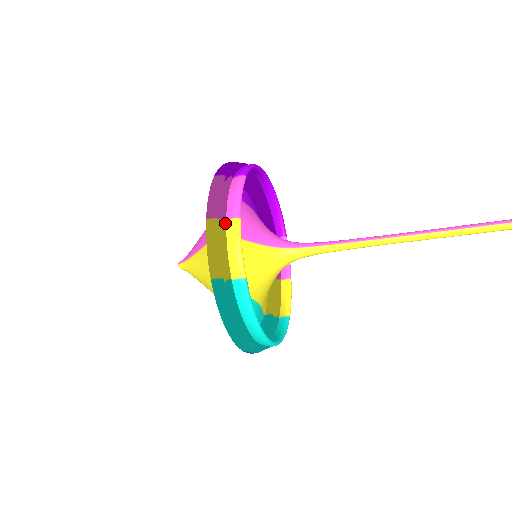
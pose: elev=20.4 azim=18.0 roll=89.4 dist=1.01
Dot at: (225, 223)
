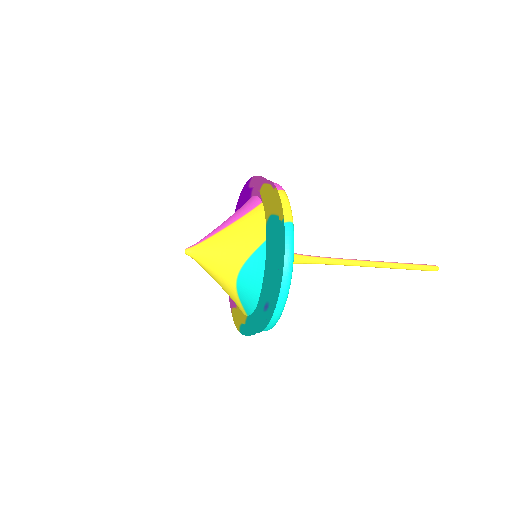
Dot at: (275, 191)
